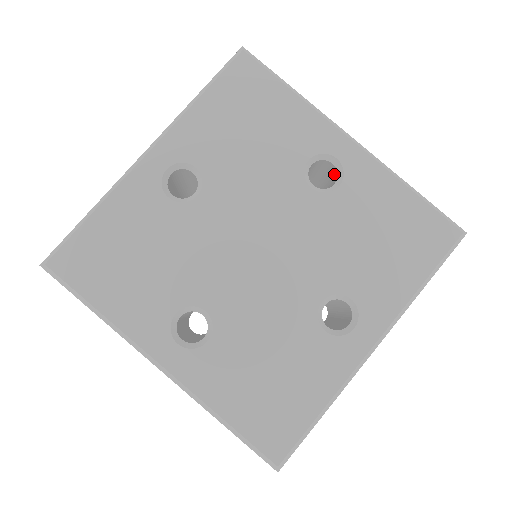
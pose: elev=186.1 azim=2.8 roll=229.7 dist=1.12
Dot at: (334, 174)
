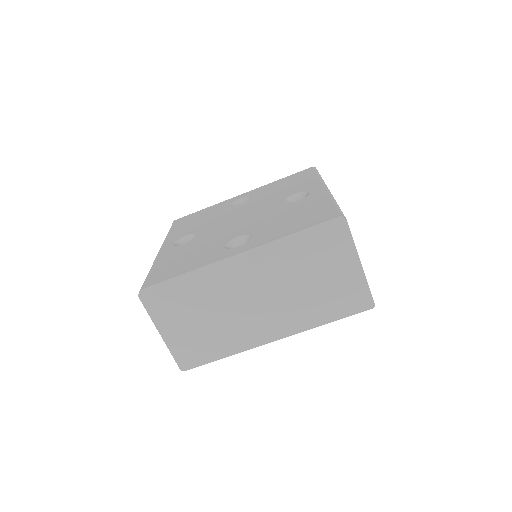
Dot at: occluded
